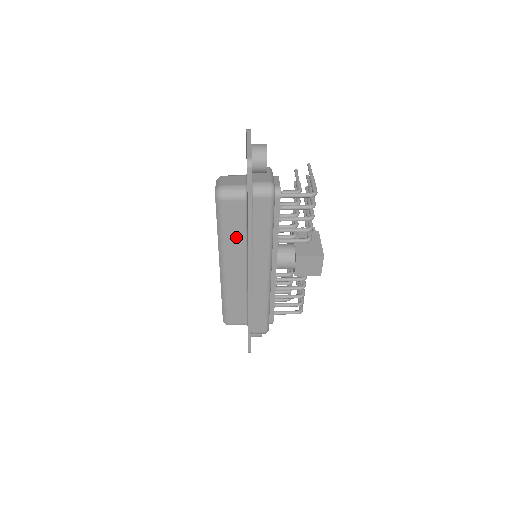
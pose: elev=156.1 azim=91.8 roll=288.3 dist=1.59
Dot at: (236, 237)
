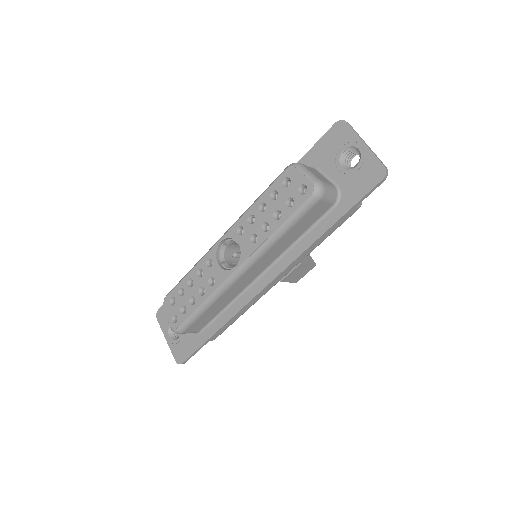
Dot at: (288, 240)
